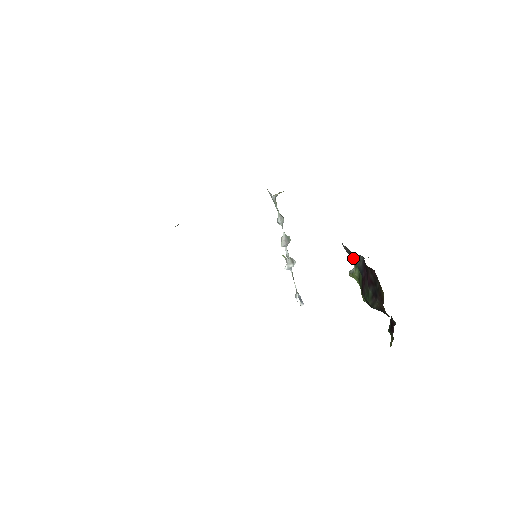
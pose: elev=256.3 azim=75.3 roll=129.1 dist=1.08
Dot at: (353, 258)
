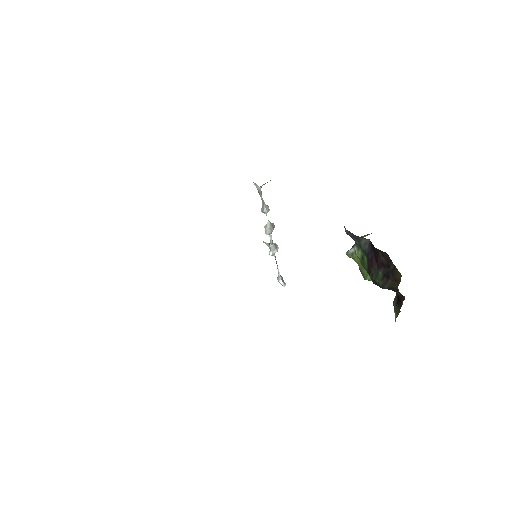
Dot at: (357, 241)
